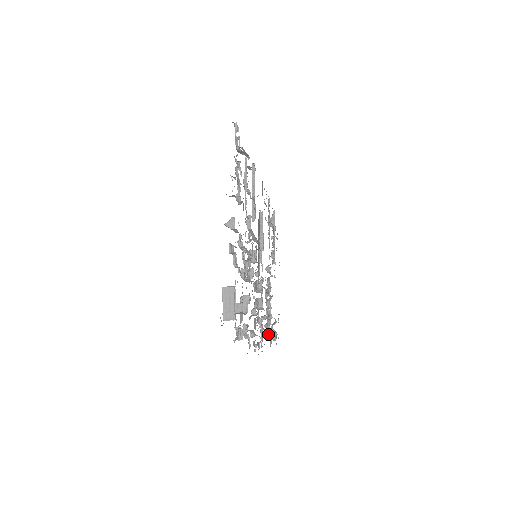
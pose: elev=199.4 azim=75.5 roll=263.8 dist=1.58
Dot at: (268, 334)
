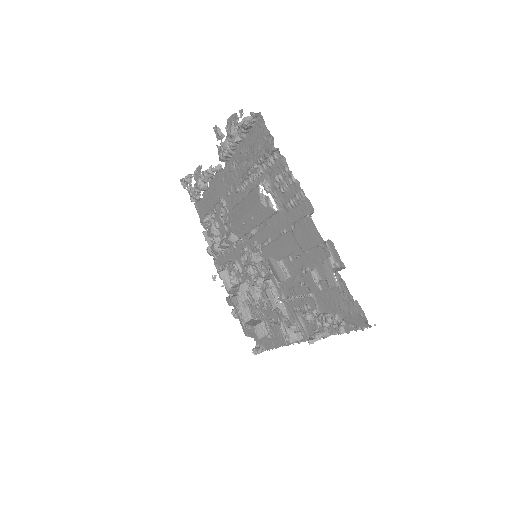
Dot at: occluded
